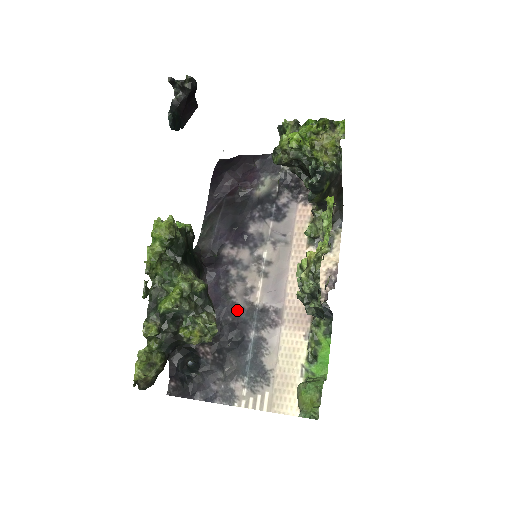
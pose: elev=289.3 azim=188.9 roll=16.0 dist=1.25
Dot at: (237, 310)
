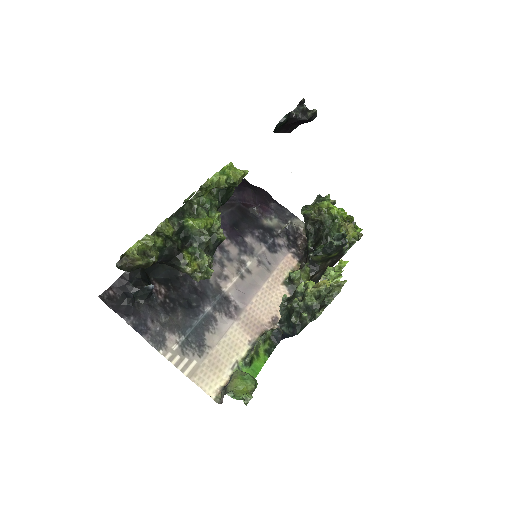
Dot at: (206, 282)
